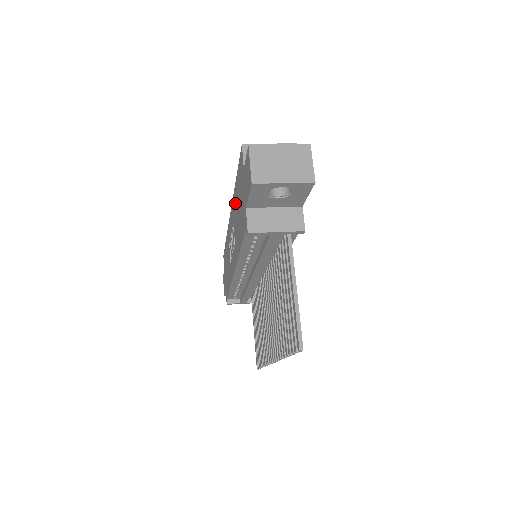
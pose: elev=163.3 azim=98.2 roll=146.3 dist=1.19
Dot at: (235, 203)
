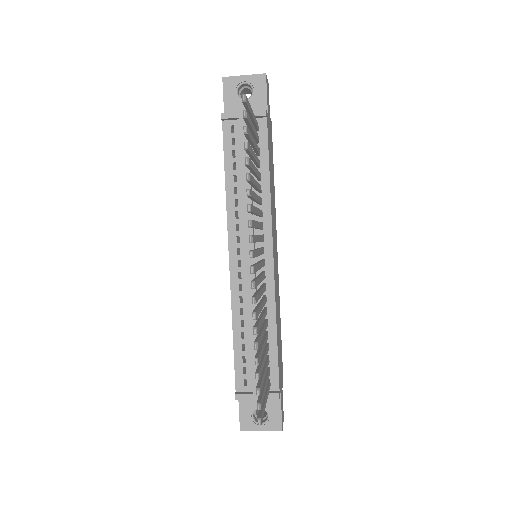
Dot at: occluded
